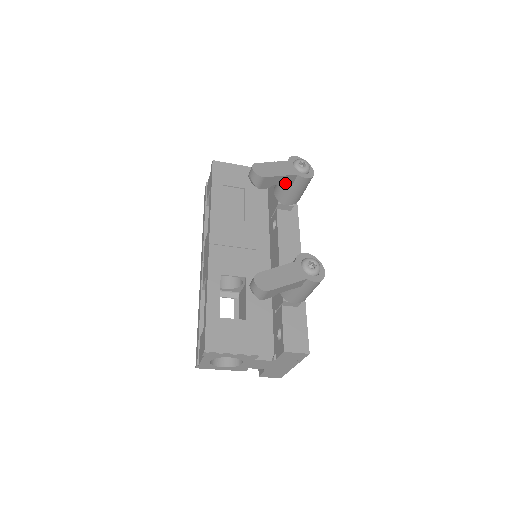
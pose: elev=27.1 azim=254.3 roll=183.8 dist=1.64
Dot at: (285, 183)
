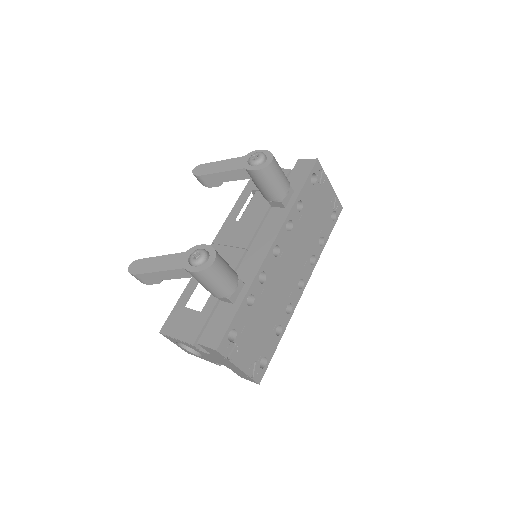
Dot at: (239, 179)
